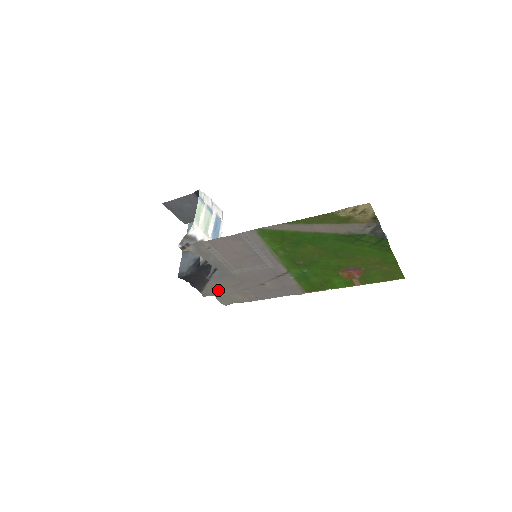
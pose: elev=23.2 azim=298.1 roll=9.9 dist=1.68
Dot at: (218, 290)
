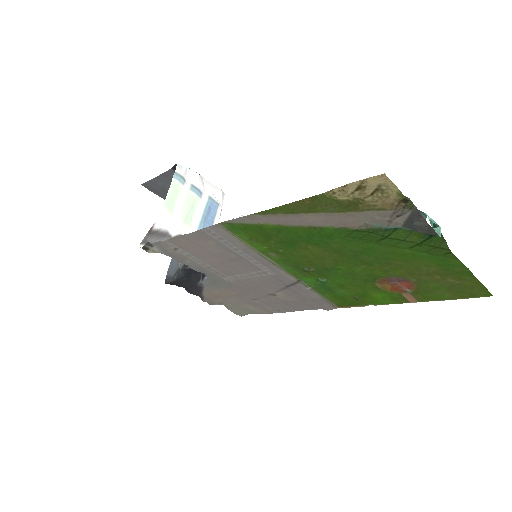
Dot at: (221, 299)
